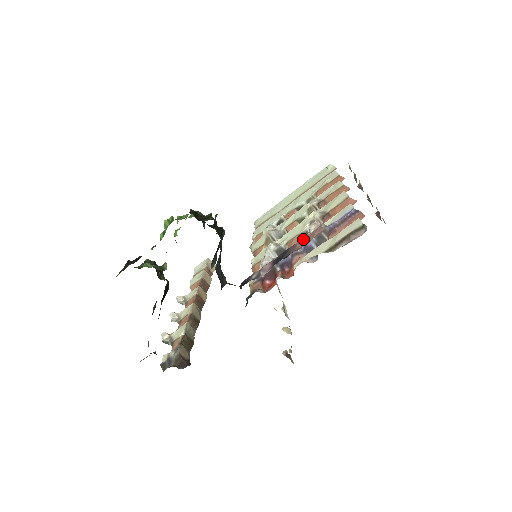
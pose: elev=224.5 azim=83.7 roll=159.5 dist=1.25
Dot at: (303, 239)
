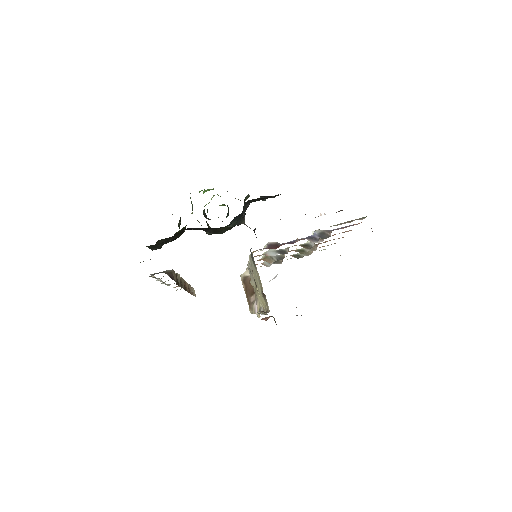
Dot at: occluded
